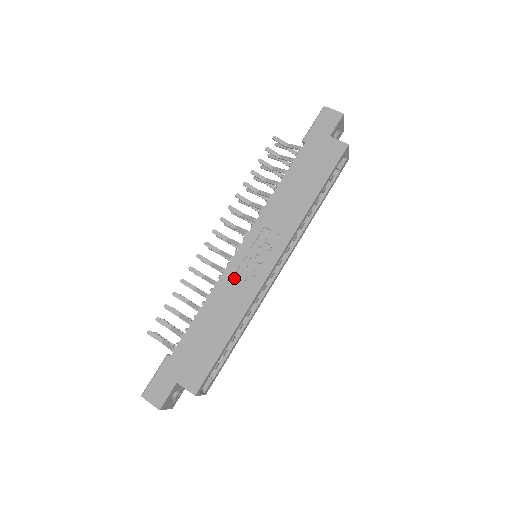
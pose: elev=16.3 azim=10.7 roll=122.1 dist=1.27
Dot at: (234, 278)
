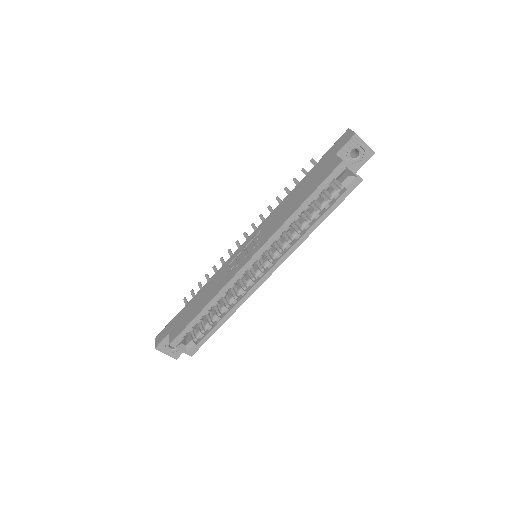
Dot at: (227, 267)
